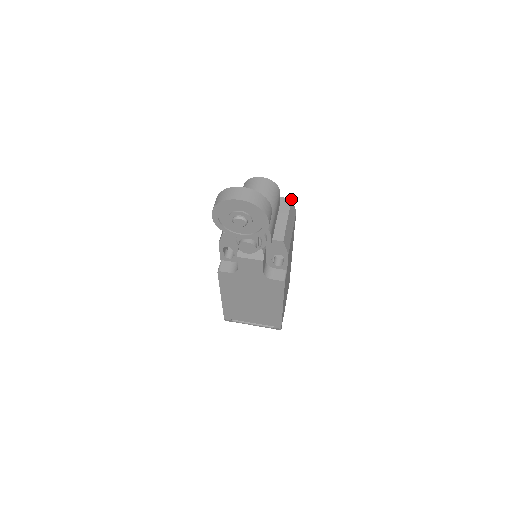
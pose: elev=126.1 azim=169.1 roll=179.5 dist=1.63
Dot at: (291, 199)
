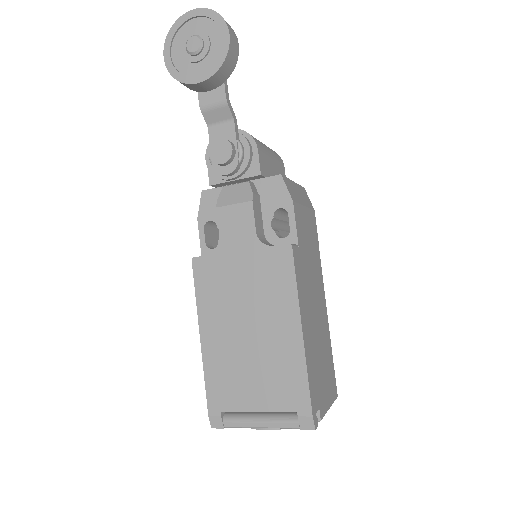
Dot at: (303, 187)
